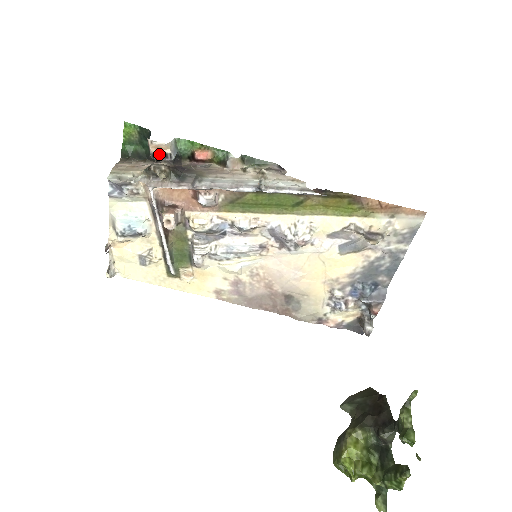
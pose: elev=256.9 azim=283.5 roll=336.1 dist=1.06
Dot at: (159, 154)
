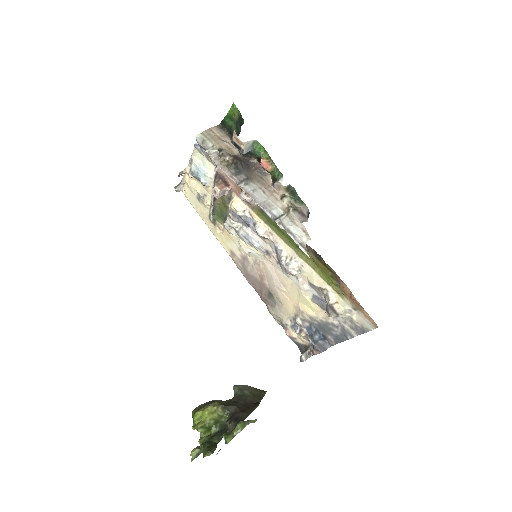
Dot at: (236, 144)
